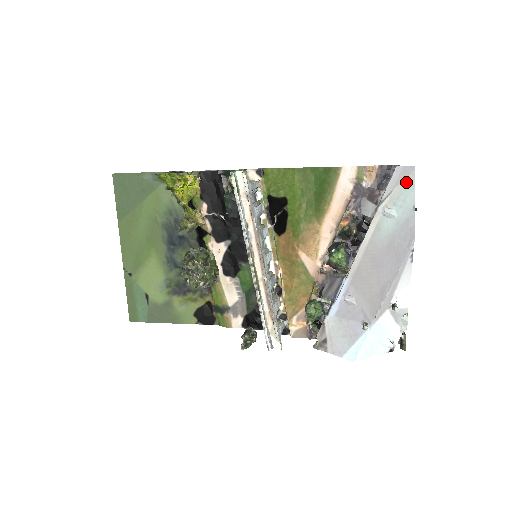
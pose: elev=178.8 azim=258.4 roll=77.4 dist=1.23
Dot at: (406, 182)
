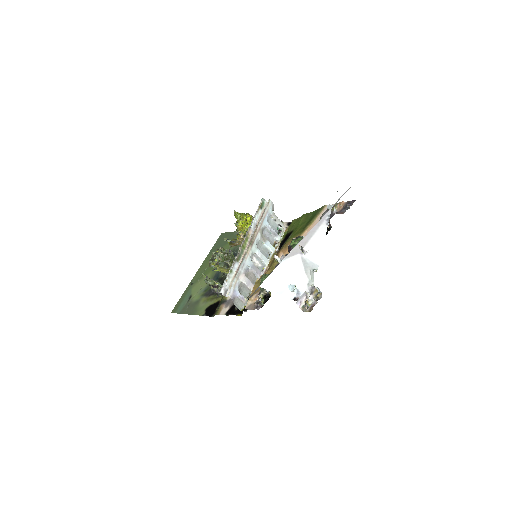
Dot at: occluded
